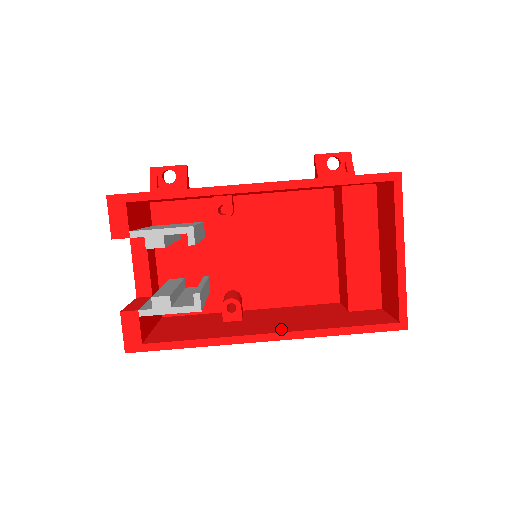
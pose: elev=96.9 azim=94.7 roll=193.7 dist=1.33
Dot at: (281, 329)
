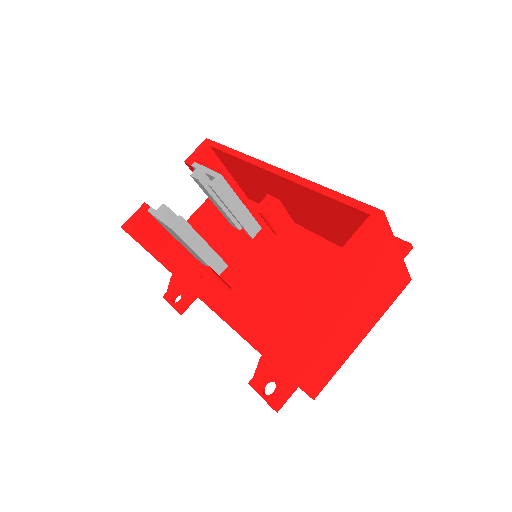
Dot at: occluded
